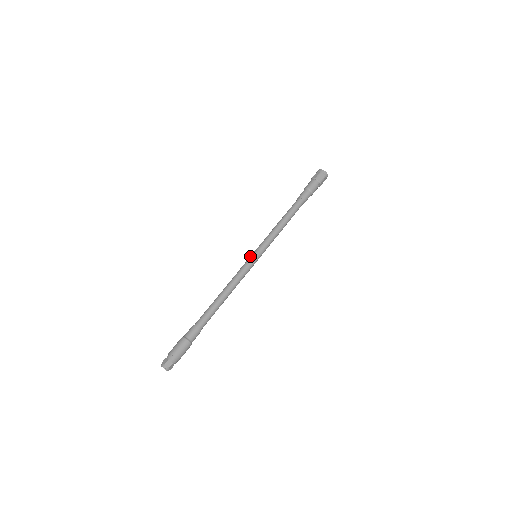
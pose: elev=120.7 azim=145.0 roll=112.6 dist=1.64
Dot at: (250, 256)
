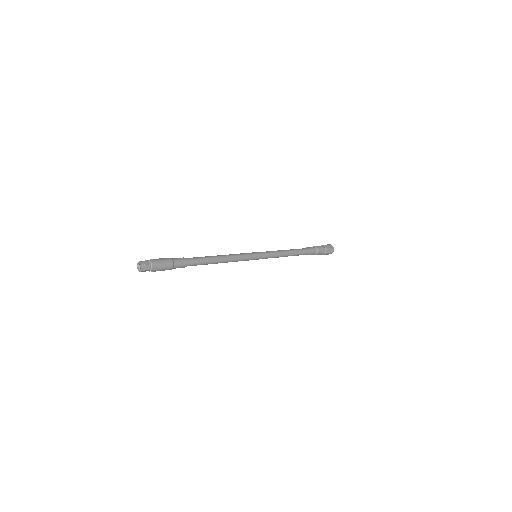
Dot at: occluded
